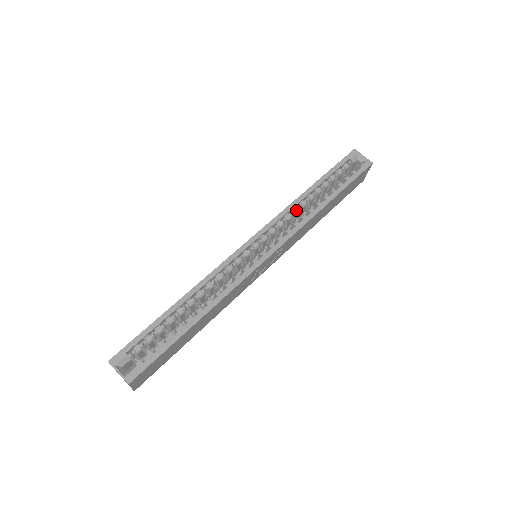
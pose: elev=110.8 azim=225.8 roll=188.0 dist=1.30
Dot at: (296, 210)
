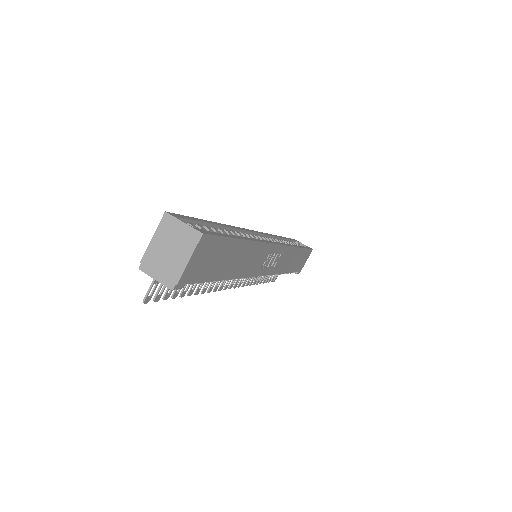
Dot at: (278, 240)
